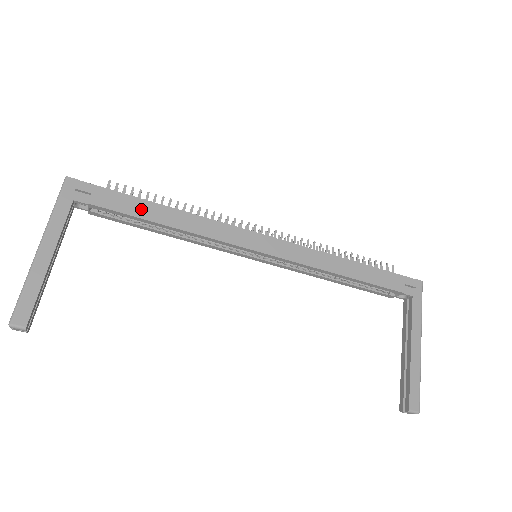
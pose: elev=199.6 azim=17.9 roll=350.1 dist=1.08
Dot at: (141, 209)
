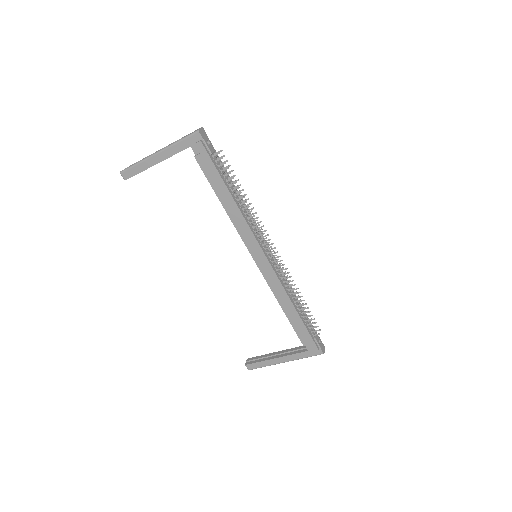
Dot at: (217, 185)
